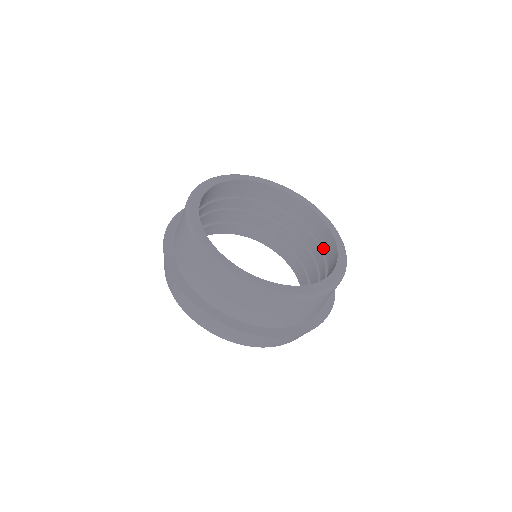
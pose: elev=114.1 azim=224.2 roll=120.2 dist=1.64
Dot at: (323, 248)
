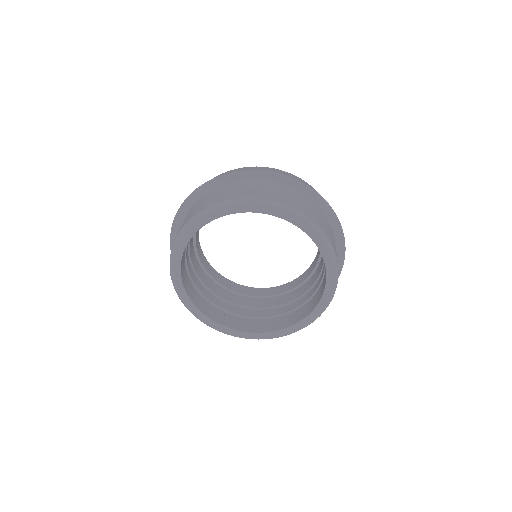
Dot at: occluded
